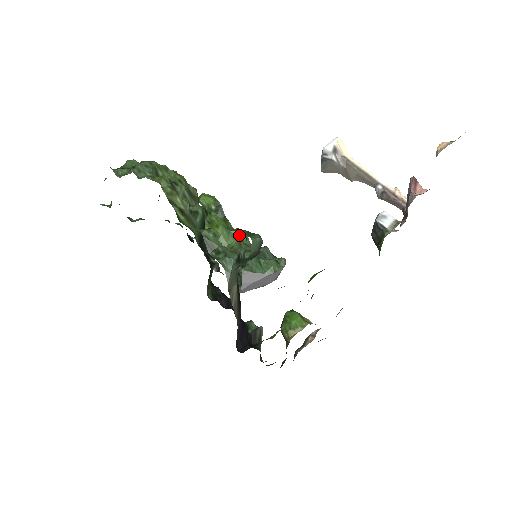
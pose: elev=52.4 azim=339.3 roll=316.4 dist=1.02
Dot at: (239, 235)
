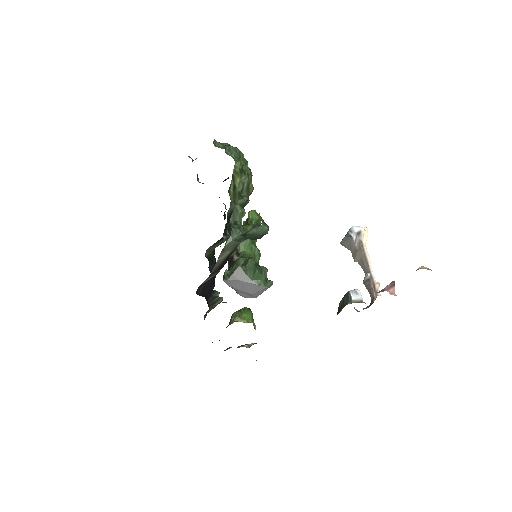
Dot at: (256, 251)
